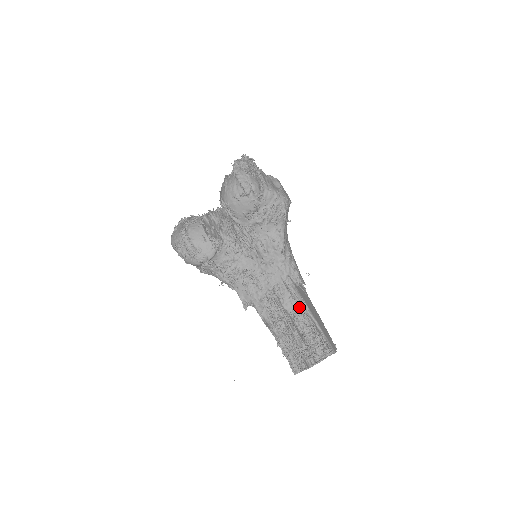
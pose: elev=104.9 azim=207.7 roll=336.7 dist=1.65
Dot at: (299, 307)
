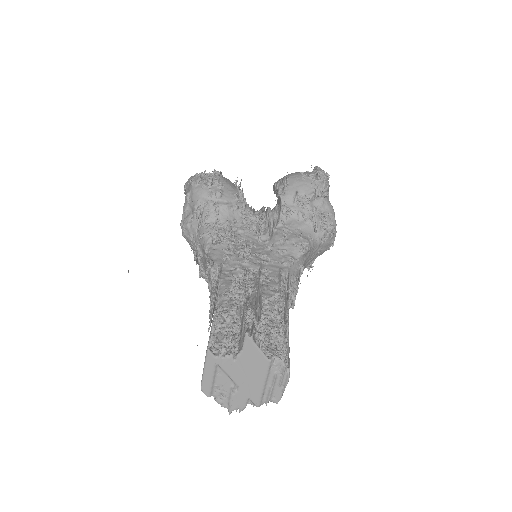
Dot at: (281, 298)
